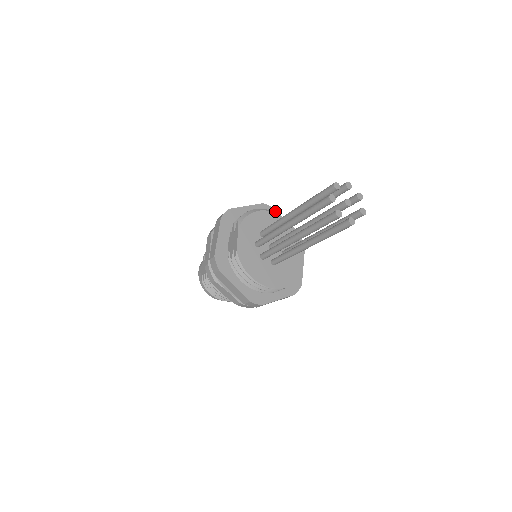
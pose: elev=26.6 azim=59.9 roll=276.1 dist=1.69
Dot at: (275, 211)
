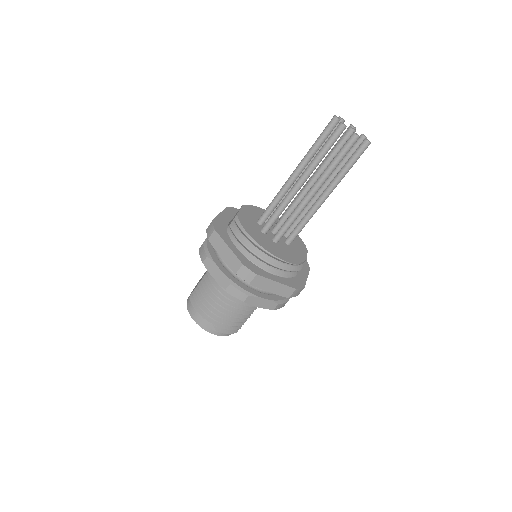
Dot at: occluded
